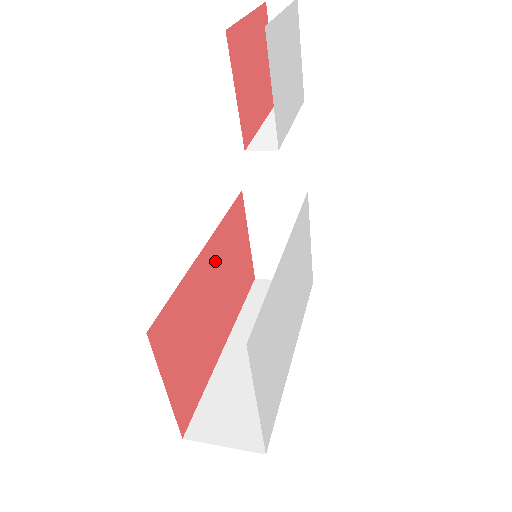
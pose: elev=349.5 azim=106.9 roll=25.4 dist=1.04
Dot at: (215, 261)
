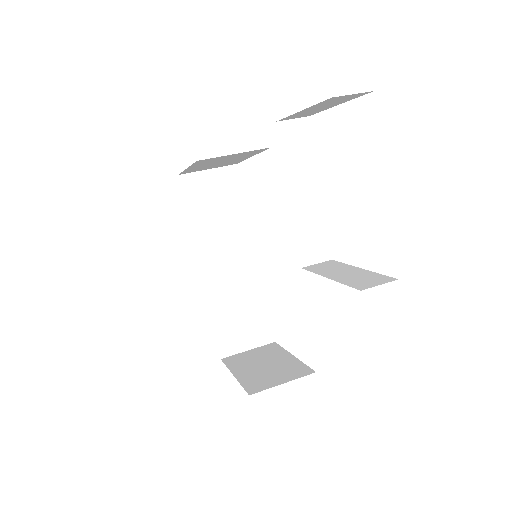
Dot at: occluded
